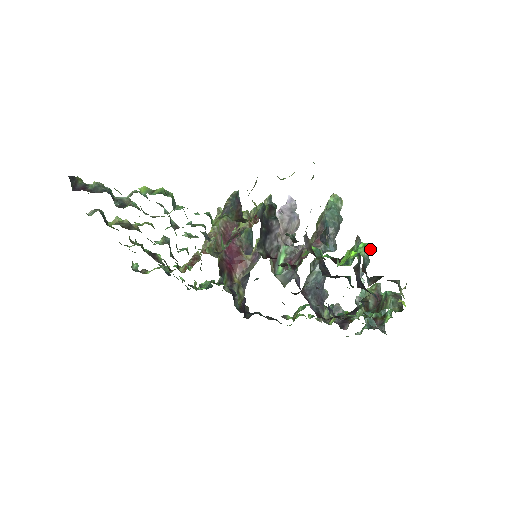
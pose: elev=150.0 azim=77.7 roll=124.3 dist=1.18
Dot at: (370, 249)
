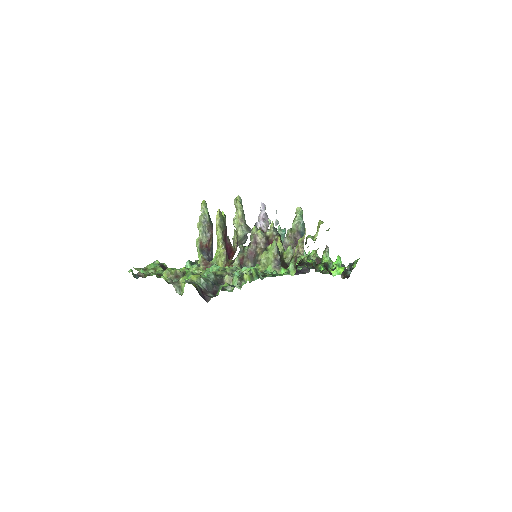
Dot at: (340, 259)
